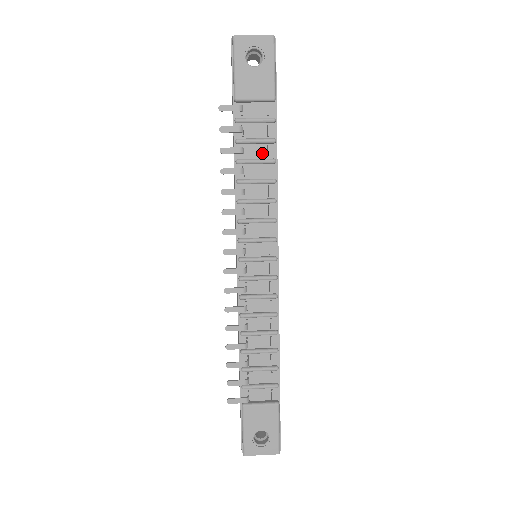
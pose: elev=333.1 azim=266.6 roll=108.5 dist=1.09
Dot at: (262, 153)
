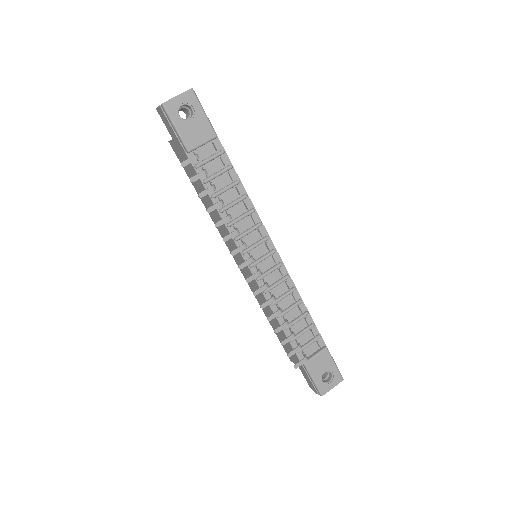
Dot at: (227, 180)
